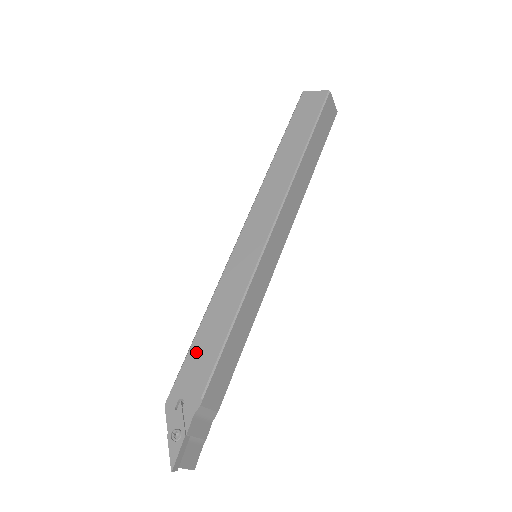
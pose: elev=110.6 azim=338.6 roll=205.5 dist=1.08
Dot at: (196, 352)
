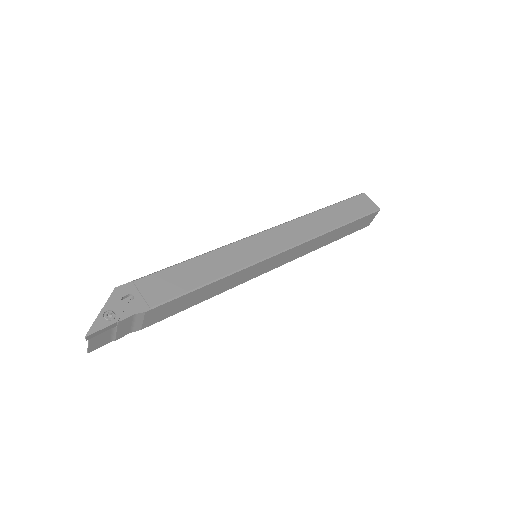
Dot at: (170, 275)
